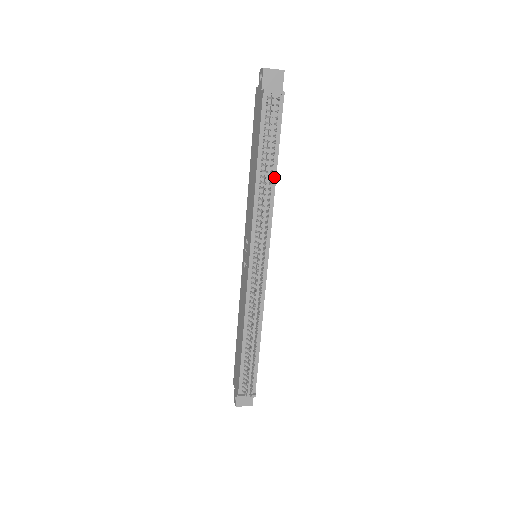
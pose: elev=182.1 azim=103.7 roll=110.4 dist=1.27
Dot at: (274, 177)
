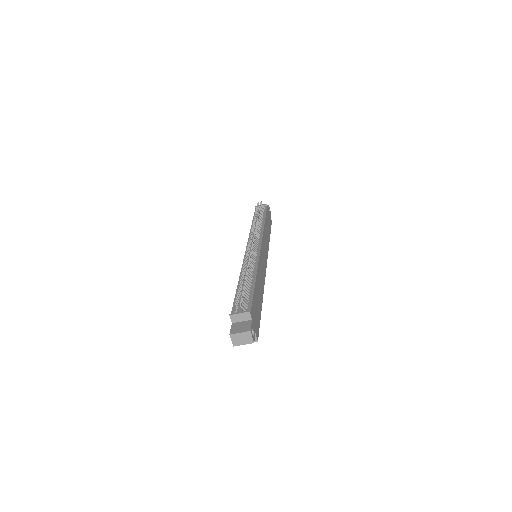
Dot at: (263, 223)
